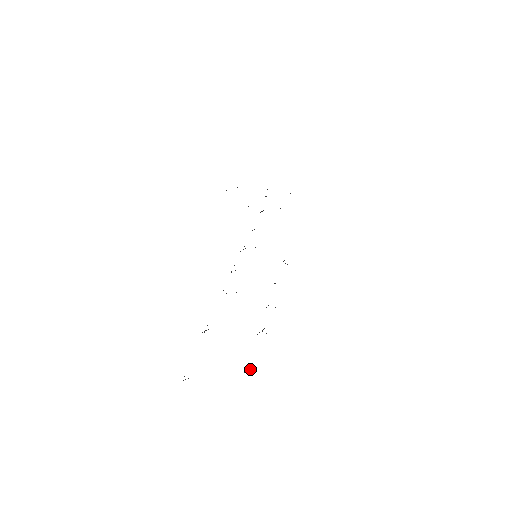
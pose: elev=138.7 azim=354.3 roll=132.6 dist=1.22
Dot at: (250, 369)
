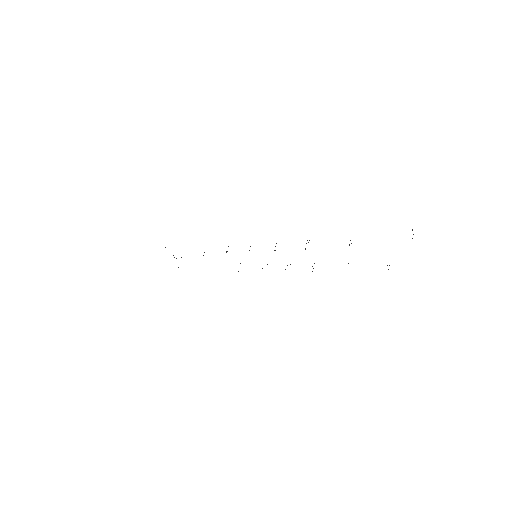
Dot at: occluded
